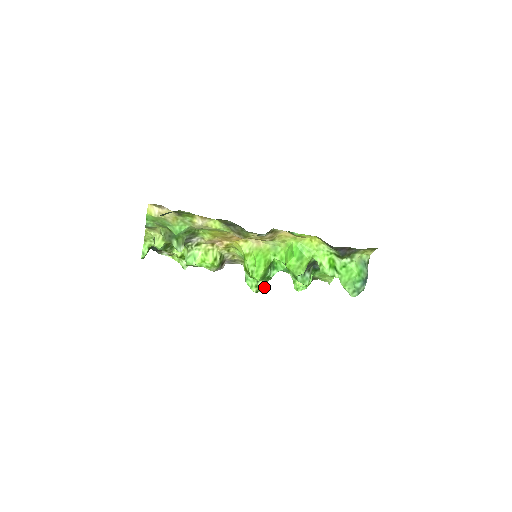
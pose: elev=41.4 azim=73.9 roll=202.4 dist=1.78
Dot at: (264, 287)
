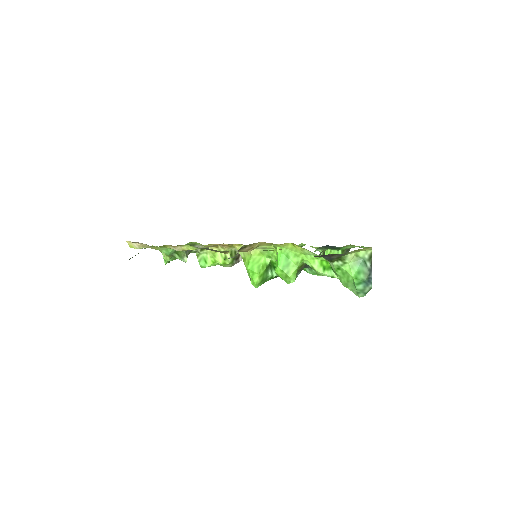
Dot at: occluded
